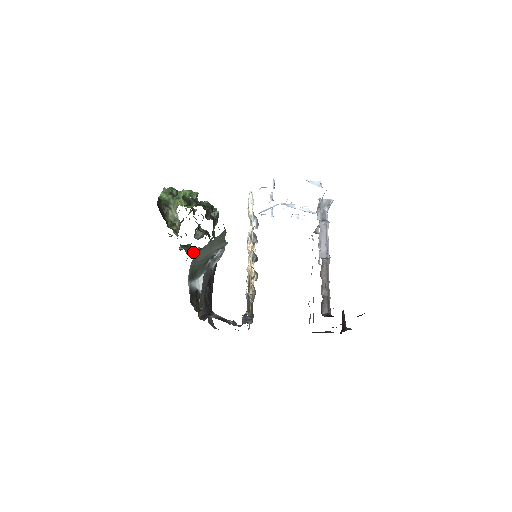
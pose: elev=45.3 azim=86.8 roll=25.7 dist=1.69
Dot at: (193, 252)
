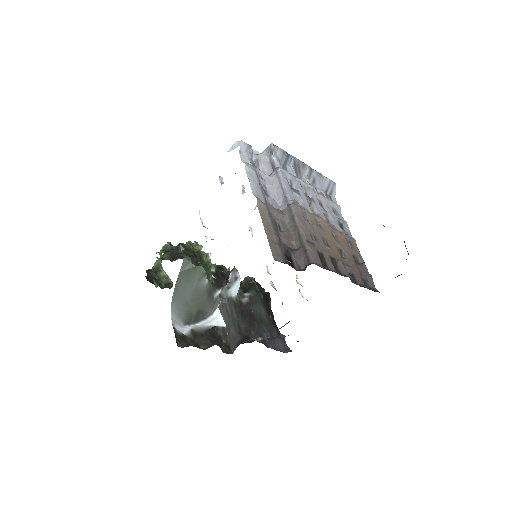
Dot at: occluded
